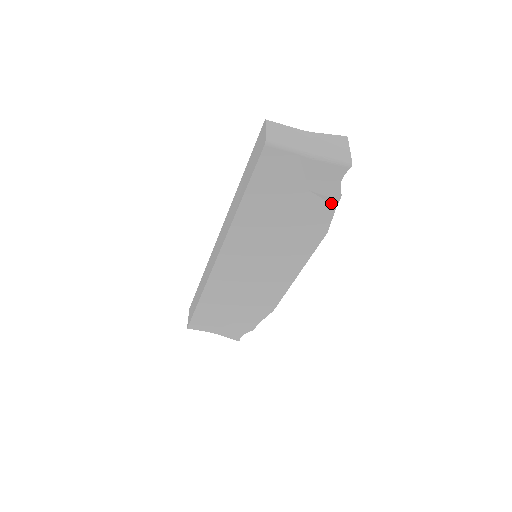
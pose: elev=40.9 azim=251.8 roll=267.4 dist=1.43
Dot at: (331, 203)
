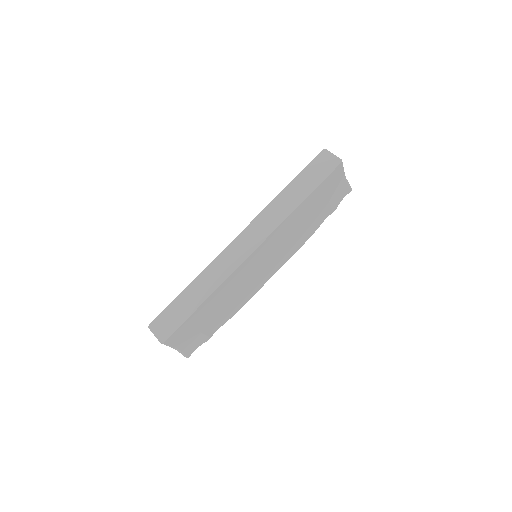
Dot at: (328, 214)
